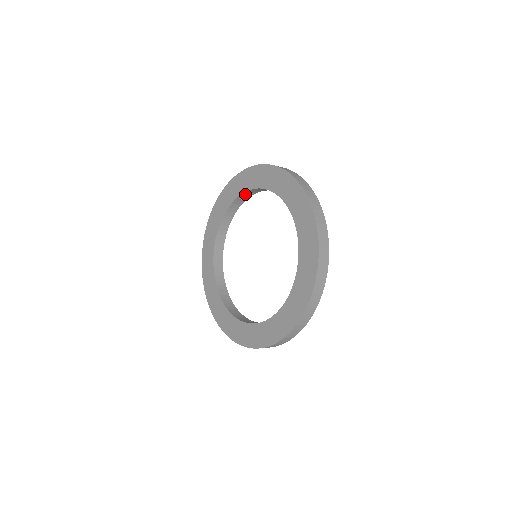
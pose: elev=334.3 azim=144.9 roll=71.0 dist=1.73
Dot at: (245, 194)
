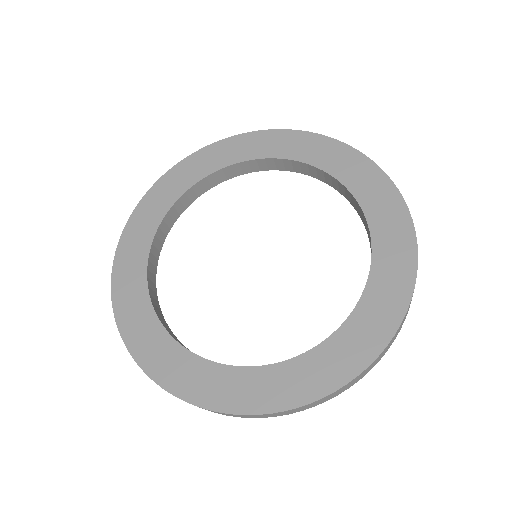
Dot at: (354, 199)
